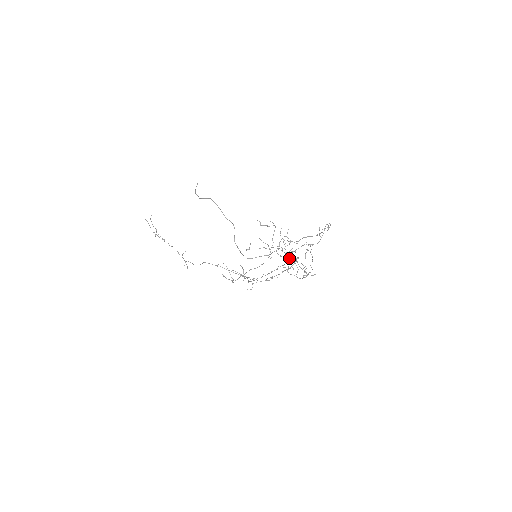
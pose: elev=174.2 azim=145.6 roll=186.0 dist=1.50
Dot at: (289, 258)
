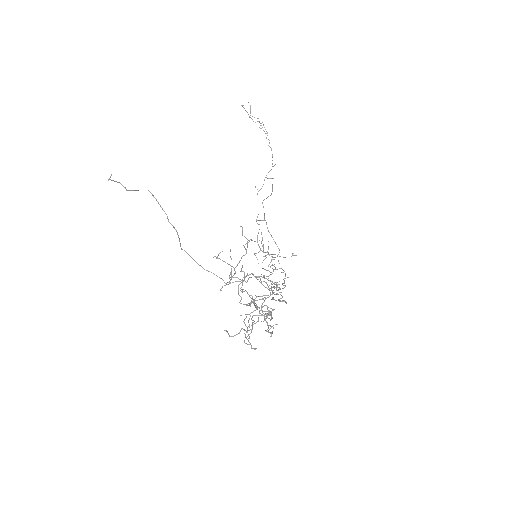
Dot at: occluded
